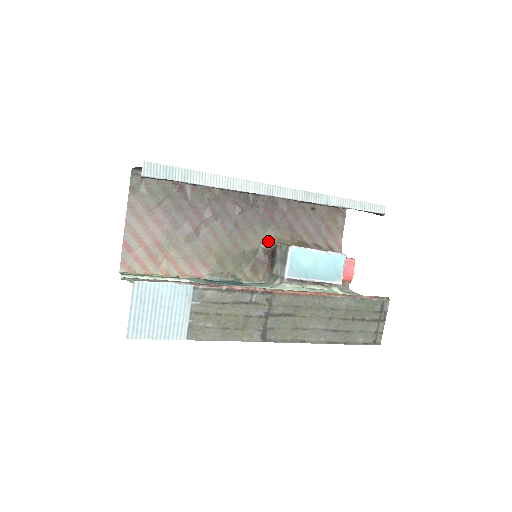
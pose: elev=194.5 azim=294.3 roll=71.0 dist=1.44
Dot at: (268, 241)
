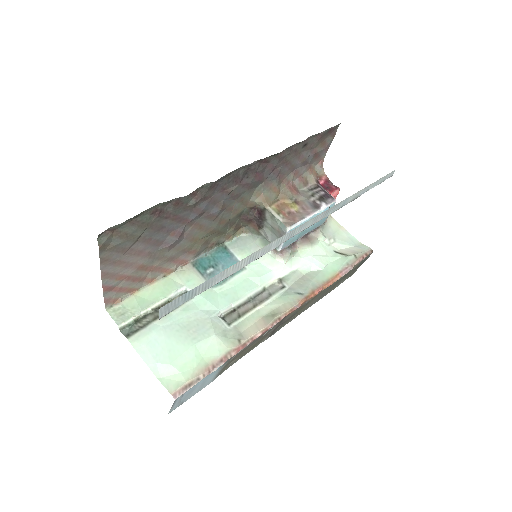
Dot at: (255, 202)
